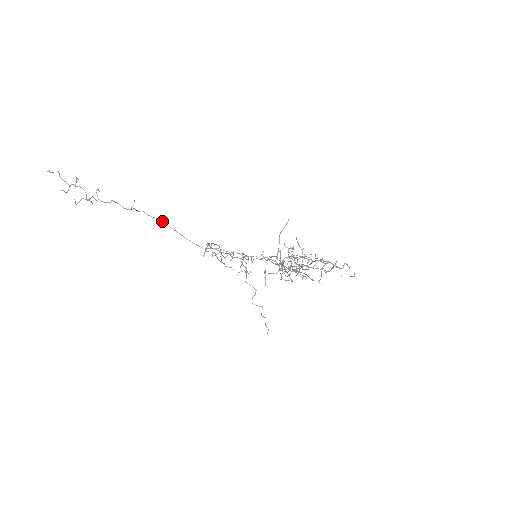
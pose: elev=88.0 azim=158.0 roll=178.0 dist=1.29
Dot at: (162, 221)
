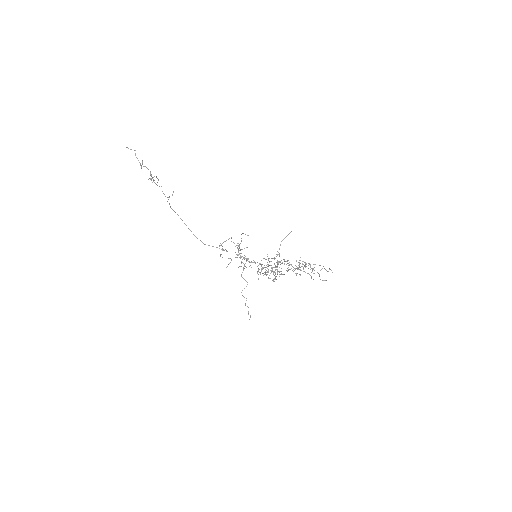
Dot at: (178, 215)
